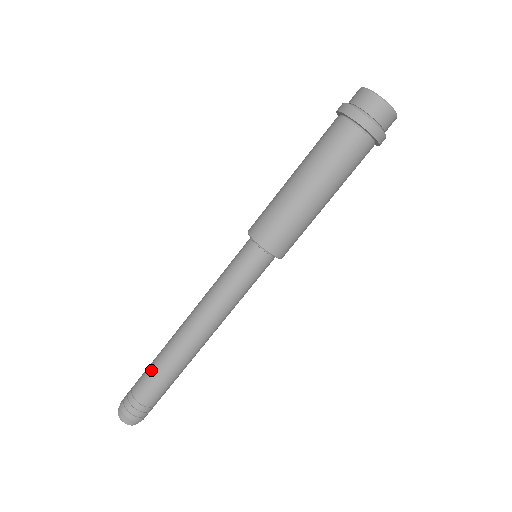
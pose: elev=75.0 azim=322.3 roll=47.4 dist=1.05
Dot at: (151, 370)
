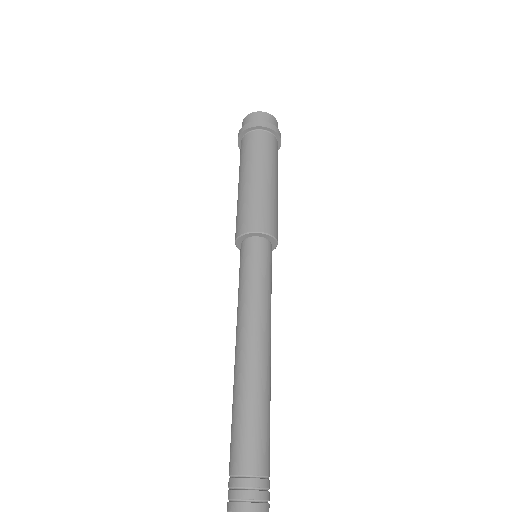
Dot at: (231, 428)
